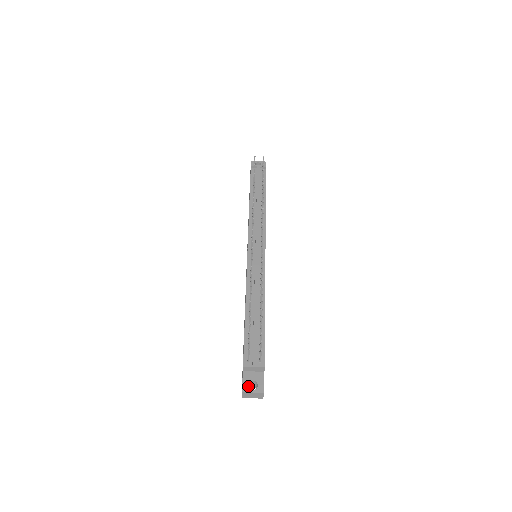
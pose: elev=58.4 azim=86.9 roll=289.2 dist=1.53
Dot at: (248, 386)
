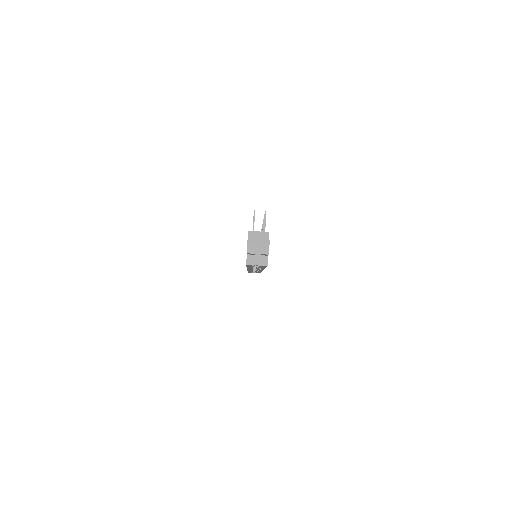
Dot at: (253, 239)
